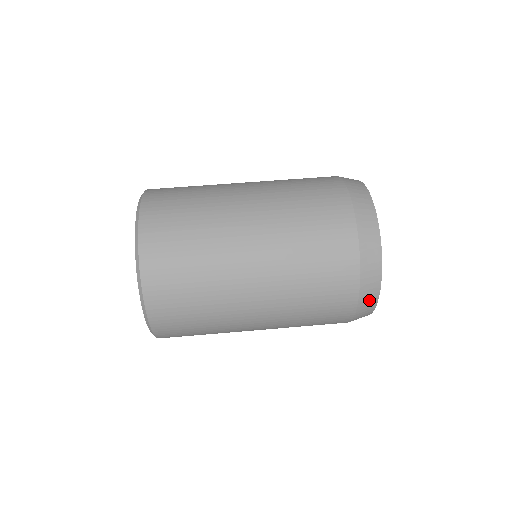
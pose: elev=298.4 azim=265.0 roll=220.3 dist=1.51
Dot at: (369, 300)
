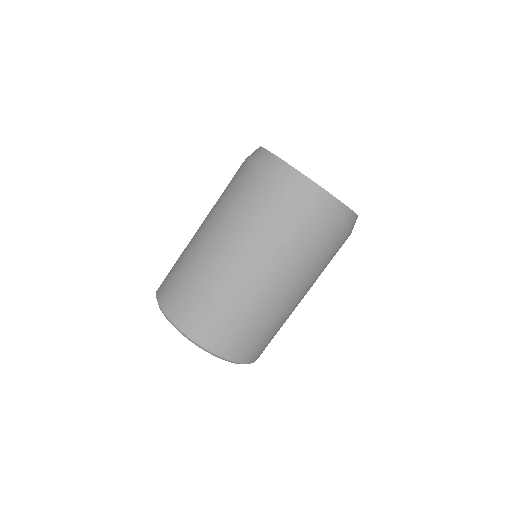
Dot at: occluded
